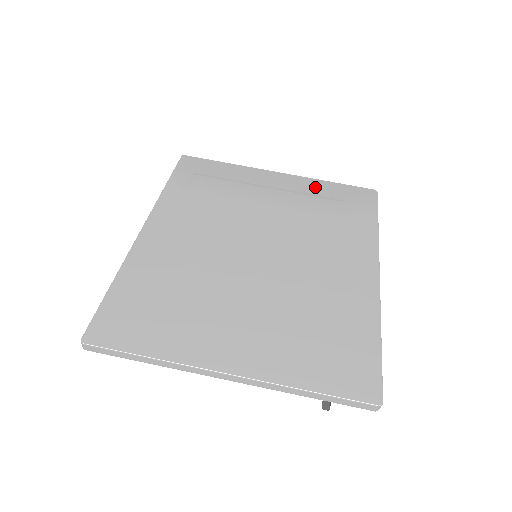
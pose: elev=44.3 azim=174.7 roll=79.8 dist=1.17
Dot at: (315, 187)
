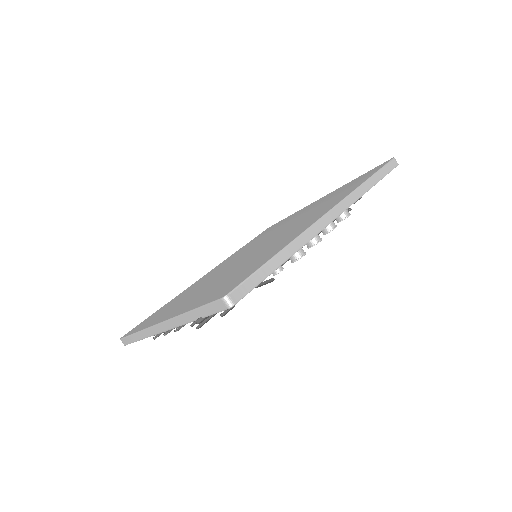
Dot at: (339, 189)
